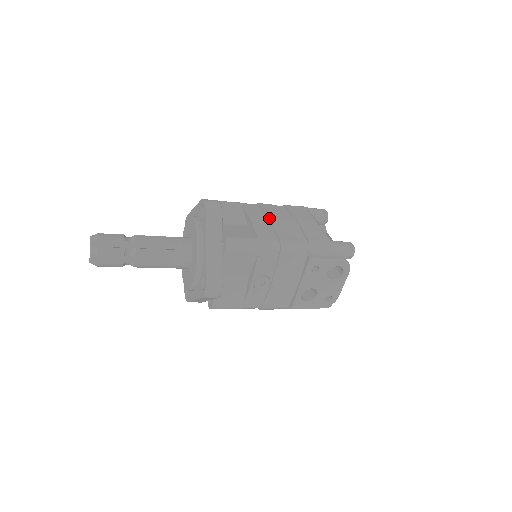
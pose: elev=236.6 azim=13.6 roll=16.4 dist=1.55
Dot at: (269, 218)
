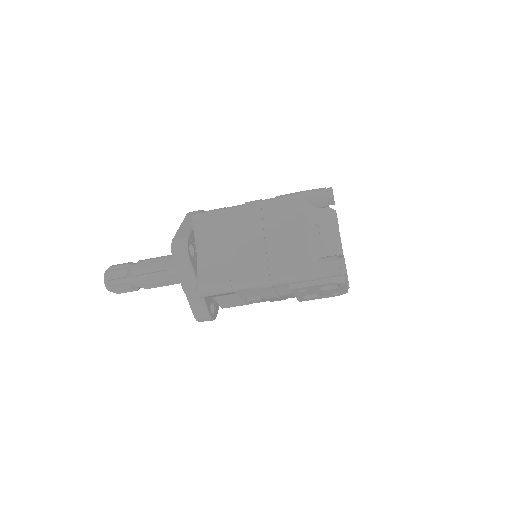
Dot at: (247, 241)
